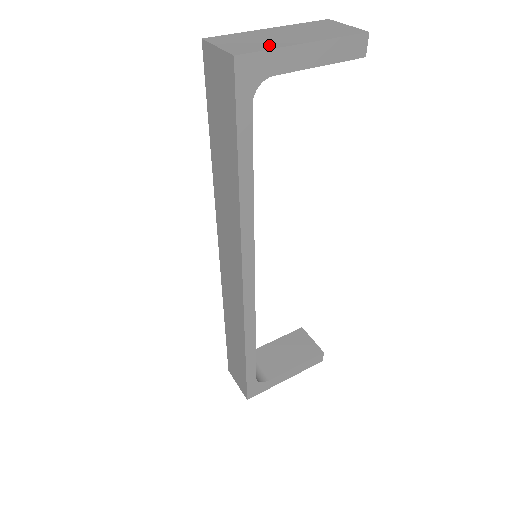
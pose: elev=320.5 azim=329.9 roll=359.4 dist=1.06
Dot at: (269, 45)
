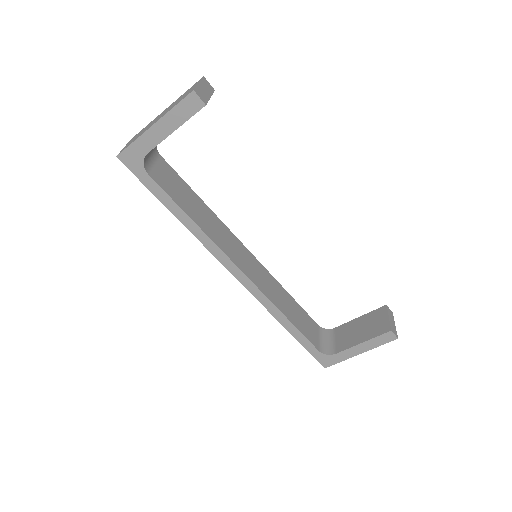
Dot at: (138, 136)
